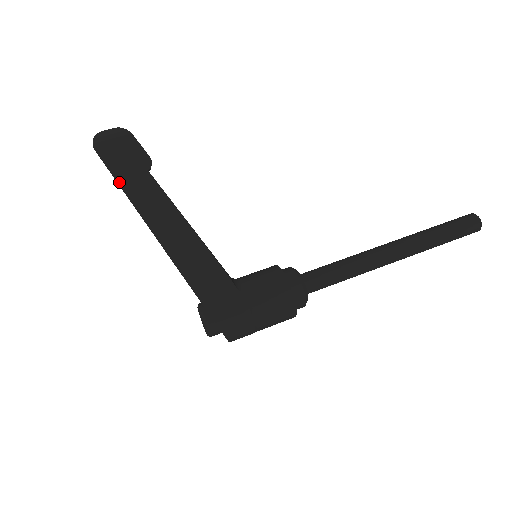
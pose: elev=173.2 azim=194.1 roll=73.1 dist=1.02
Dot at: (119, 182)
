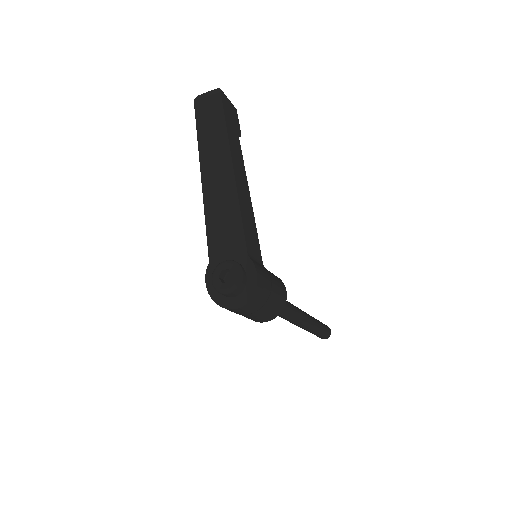
Dot at: (227, 125)
